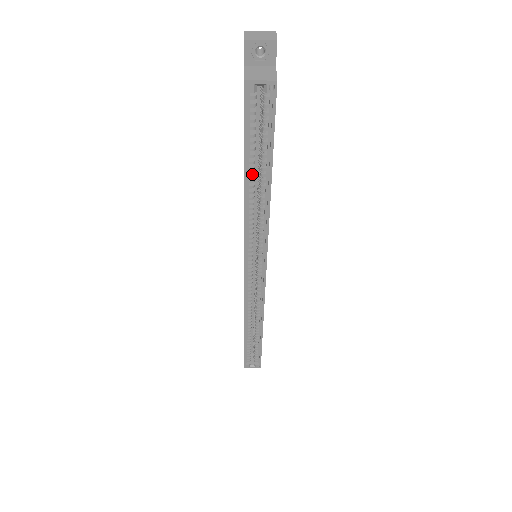
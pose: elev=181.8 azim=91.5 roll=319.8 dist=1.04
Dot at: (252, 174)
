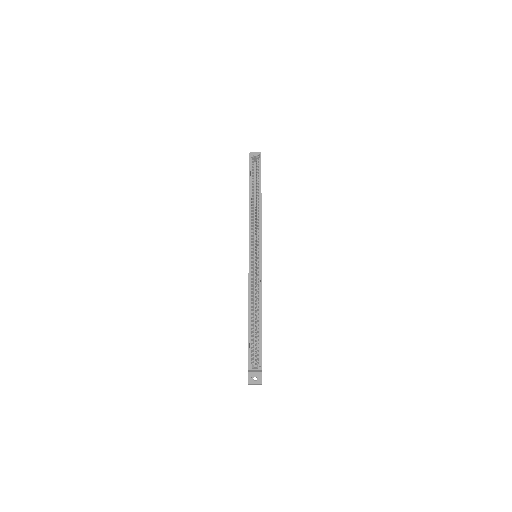
Dot at: (253, 191)
